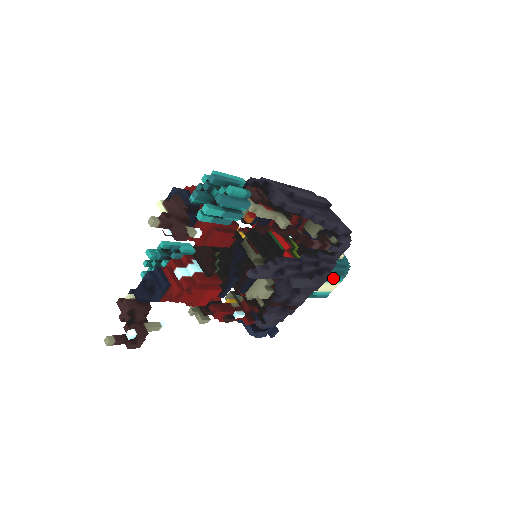
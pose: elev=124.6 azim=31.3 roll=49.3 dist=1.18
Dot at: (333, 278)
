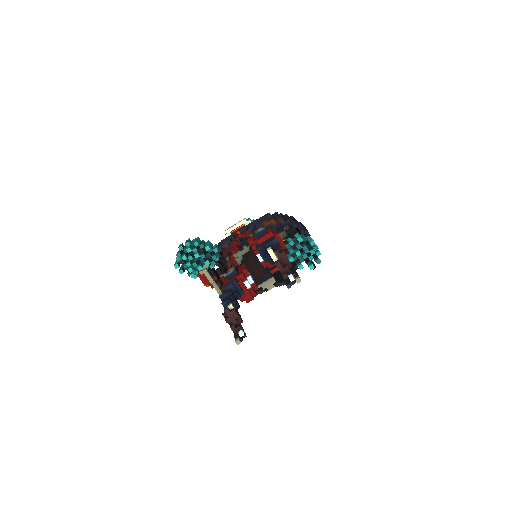
Dot at: occluded
